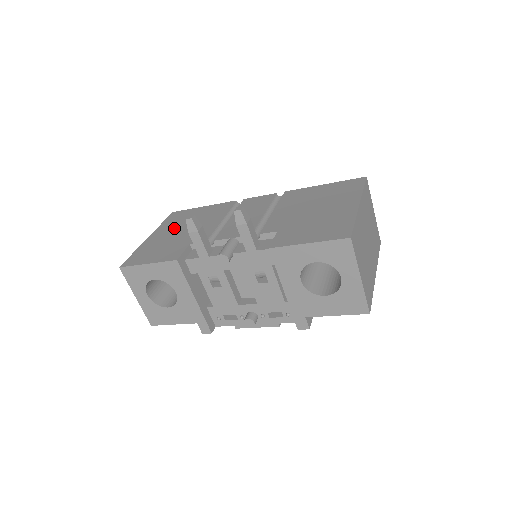
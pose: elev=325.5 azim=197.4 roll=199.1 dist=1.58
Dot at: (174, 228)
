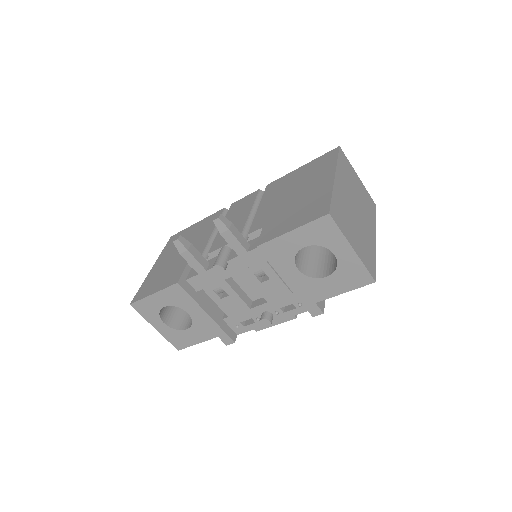
Dot at: (173, 252)
